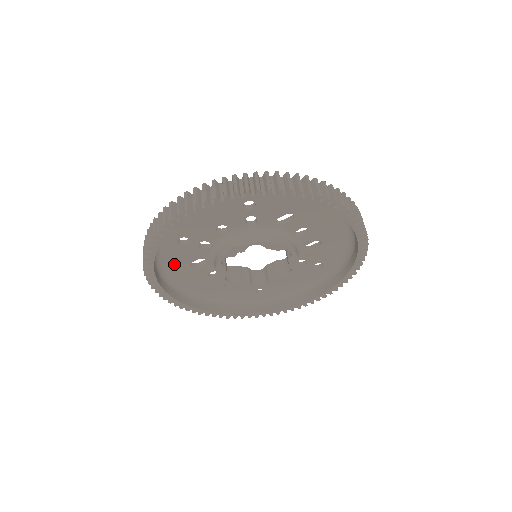
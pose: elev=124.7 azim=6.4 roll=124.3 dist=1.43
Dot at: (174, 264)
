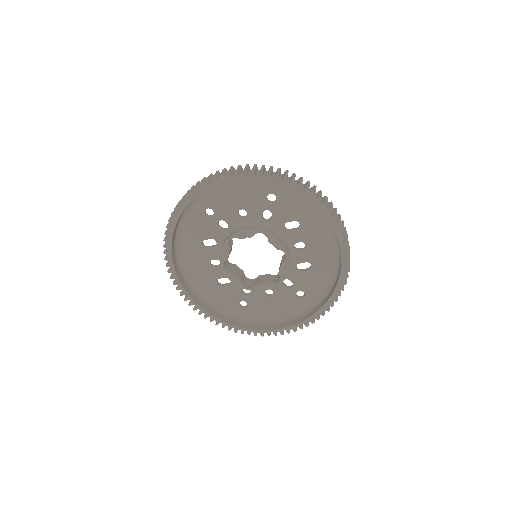
Dot at: (190, 235)
